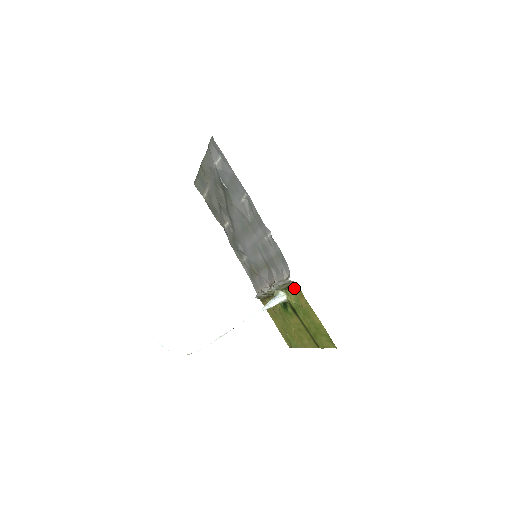
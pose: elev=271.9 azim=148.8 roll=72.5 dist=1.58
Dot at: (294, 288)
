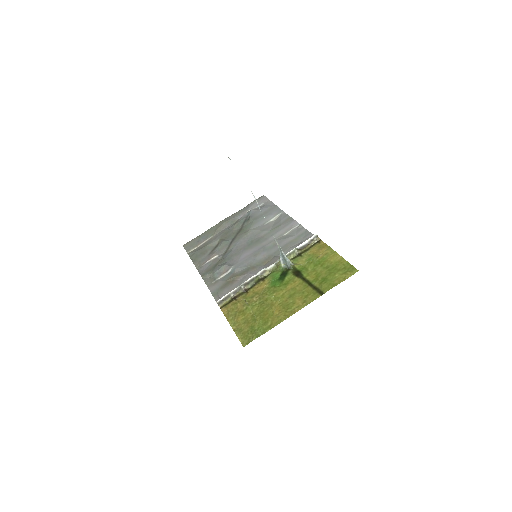
Dot at: (313, 247)
